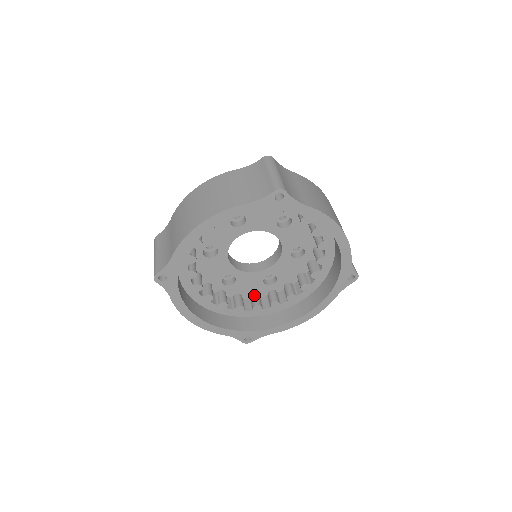
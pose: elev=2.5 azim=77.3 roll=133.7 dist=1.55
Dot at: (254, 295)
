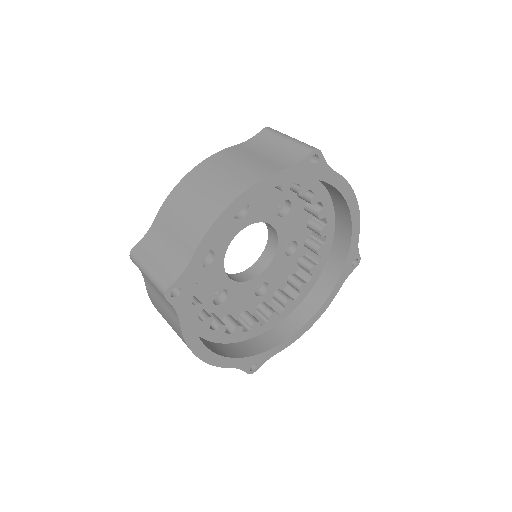
Dot at: (245, 312)
